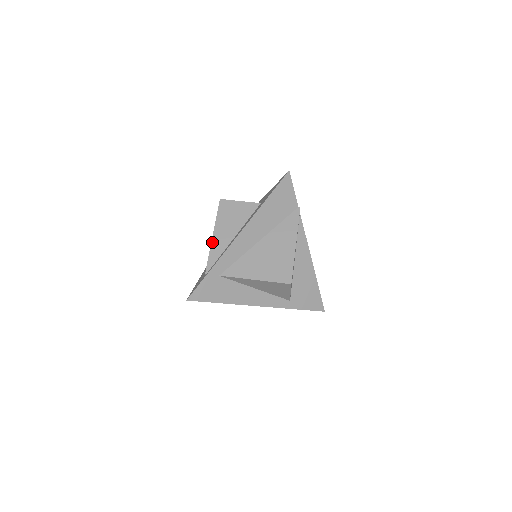
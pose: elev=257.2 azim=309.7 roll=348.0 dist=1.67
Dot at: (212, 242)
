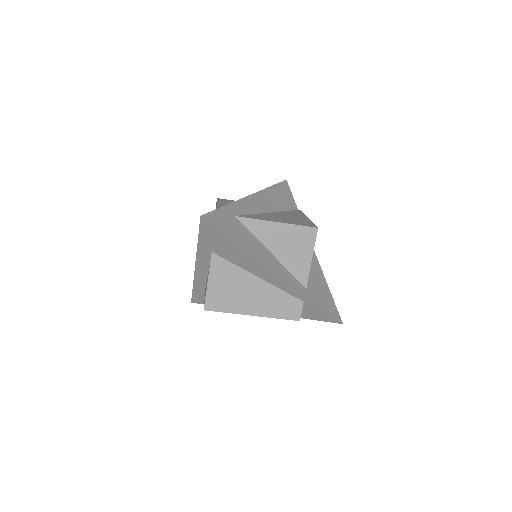
Dot at: (218, 206)
